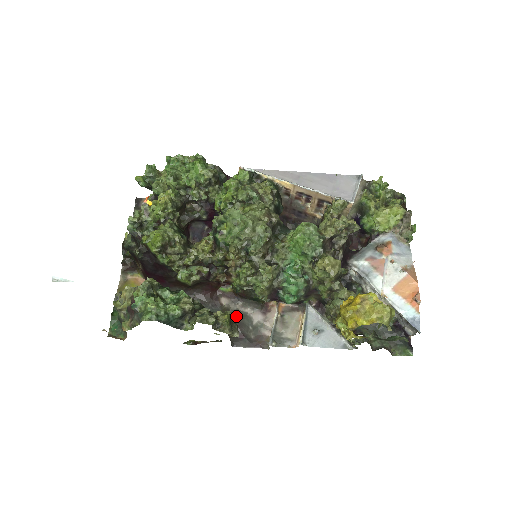
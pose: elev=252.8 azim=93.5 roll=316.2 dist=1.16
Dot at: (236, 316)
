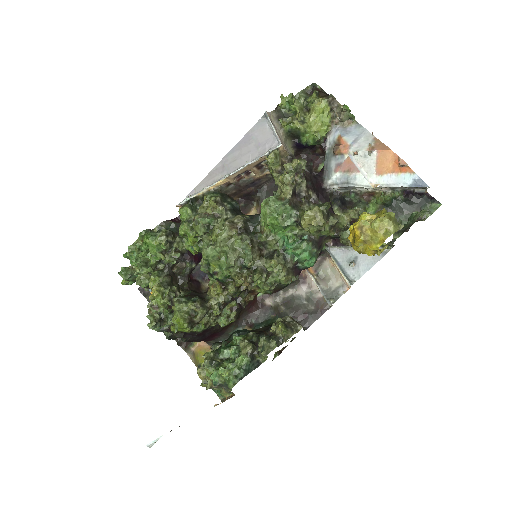
Dot at: (287, 305)
